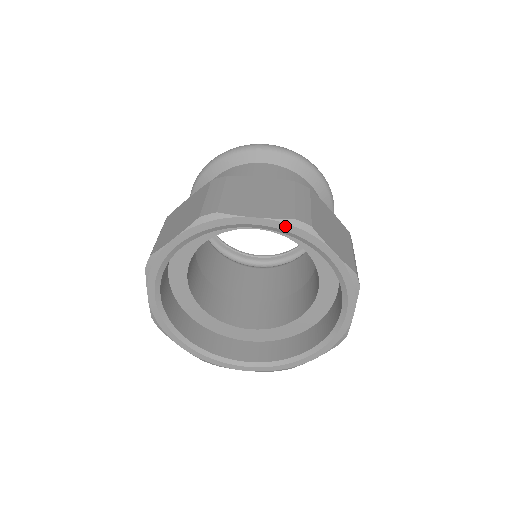
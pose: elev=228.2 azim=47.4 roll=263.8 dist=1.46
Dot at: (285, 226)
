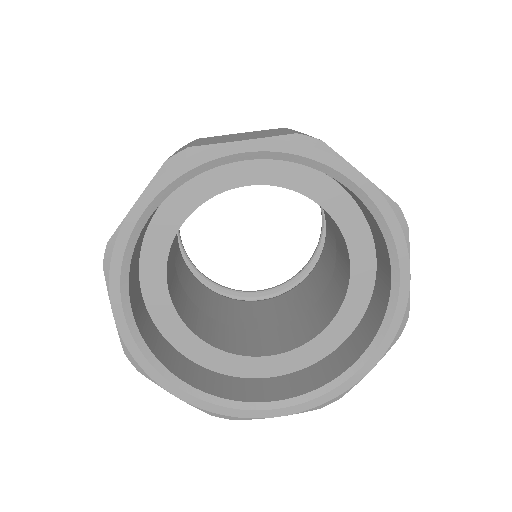
Dot at: (385, 206)
